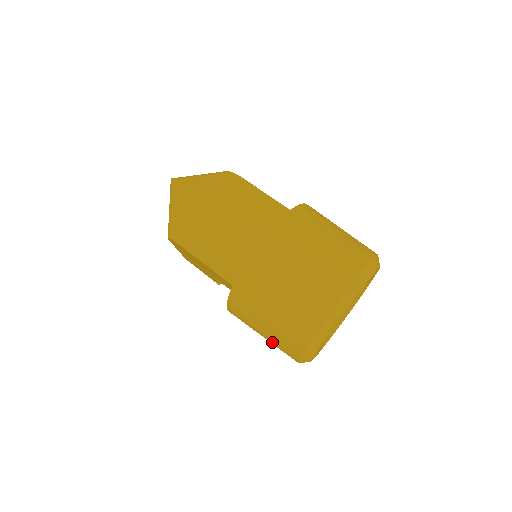
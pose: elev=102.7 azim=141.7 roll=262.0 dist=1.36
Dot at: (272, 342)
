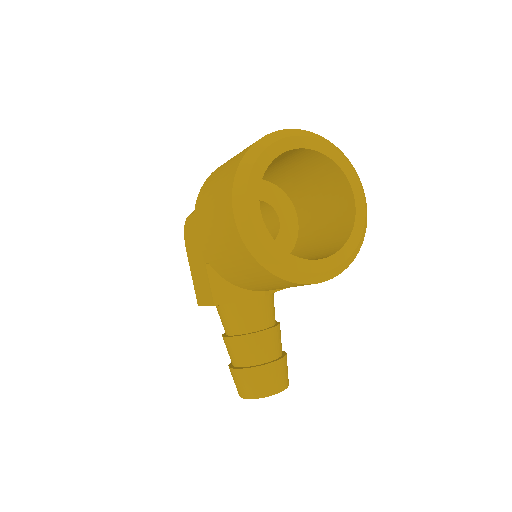
Dot at: (217, 214)
